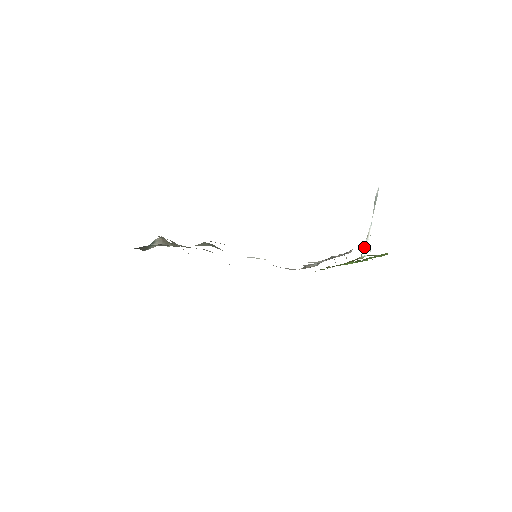
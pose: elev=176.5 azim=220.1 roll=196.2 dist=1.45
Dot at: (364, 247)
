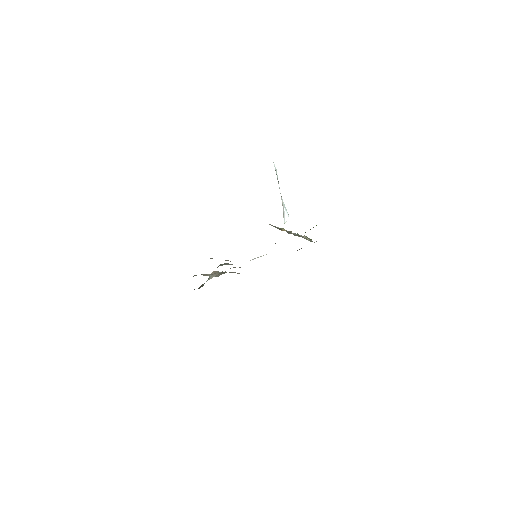
Dot at: (283, 216)
